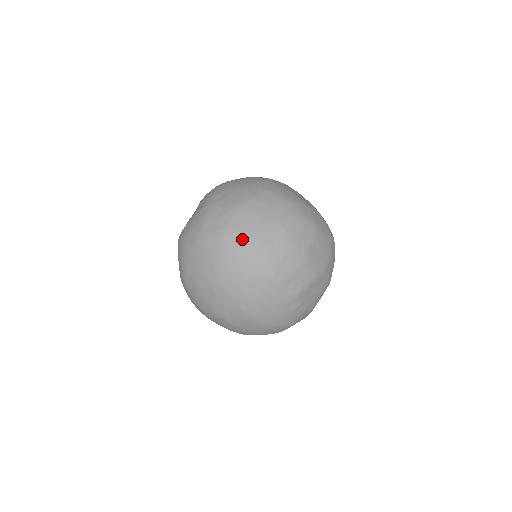
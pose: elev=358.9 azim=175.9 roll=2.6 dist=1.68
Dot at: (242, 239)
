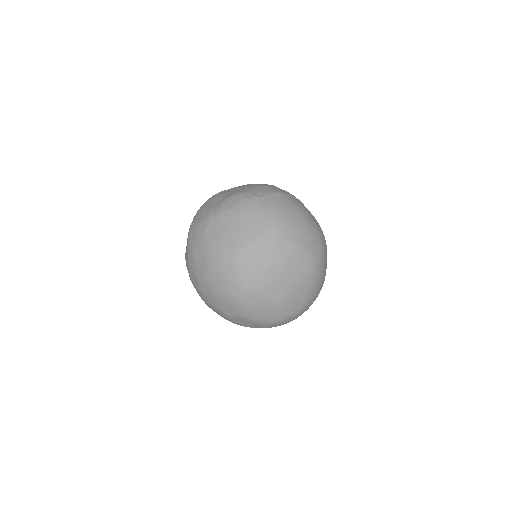
Dot at: (193, 268)
